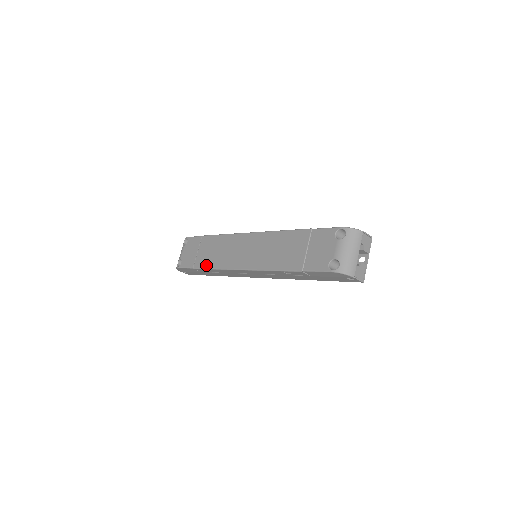
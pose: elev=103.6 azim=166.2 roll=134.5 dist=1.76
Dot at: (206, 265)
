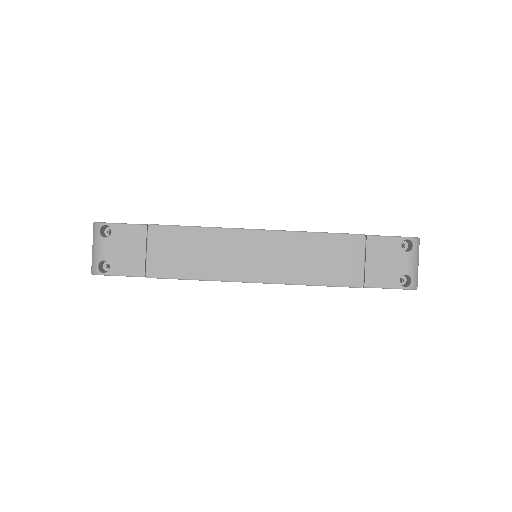
Dot at: (177, 274)
